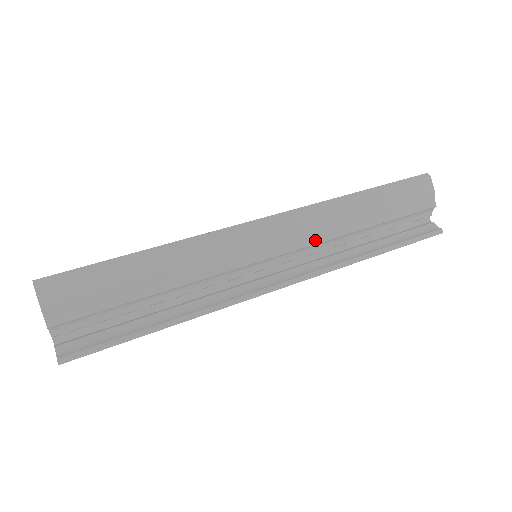
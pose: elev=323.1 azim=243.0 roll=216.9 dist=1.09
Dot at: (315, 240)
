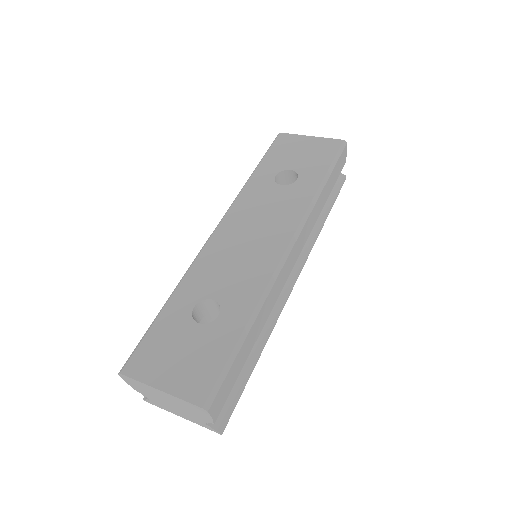
Dot at: (306, 238)
